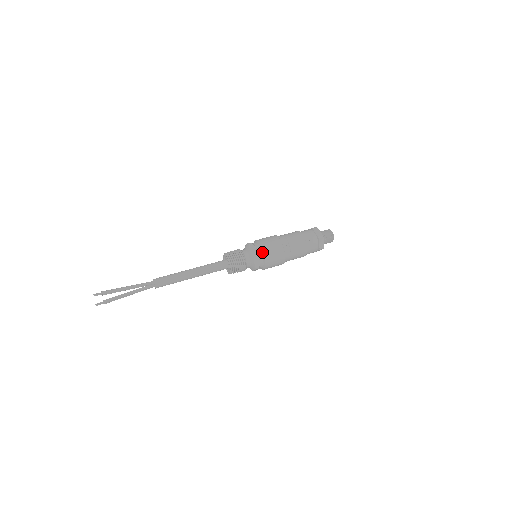
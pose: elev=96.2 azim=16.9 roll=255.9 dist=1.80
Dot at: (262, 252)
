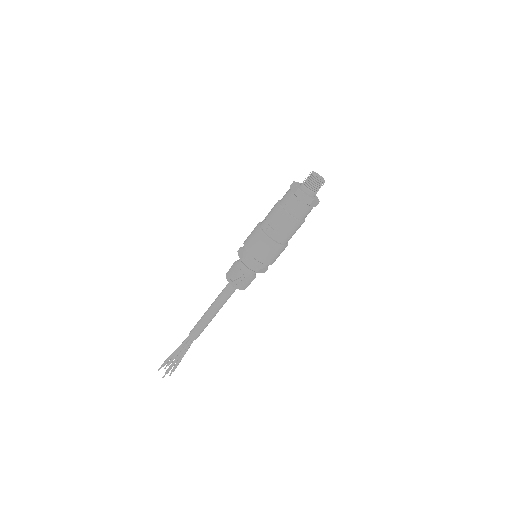
Dot at: (248, 253)
